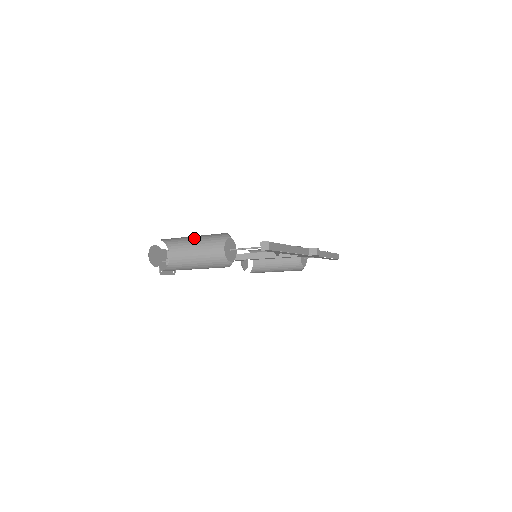
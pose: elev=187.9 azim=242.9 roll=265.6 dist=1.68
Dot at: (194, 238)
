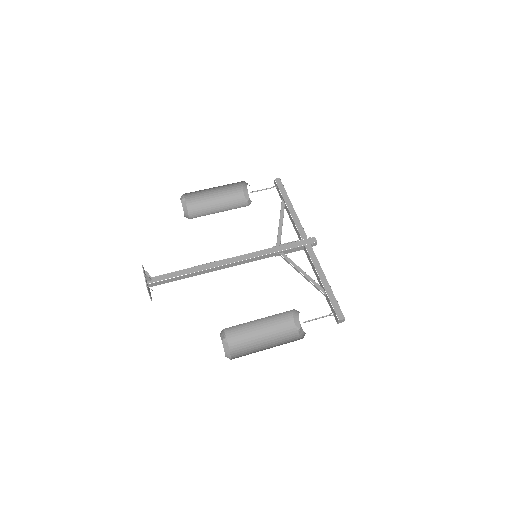
Dot at: occluded
